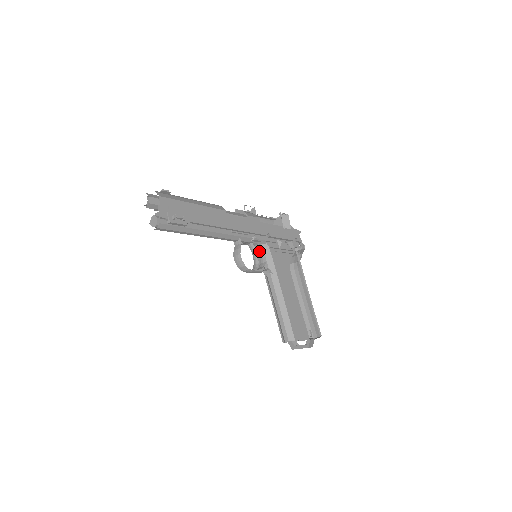
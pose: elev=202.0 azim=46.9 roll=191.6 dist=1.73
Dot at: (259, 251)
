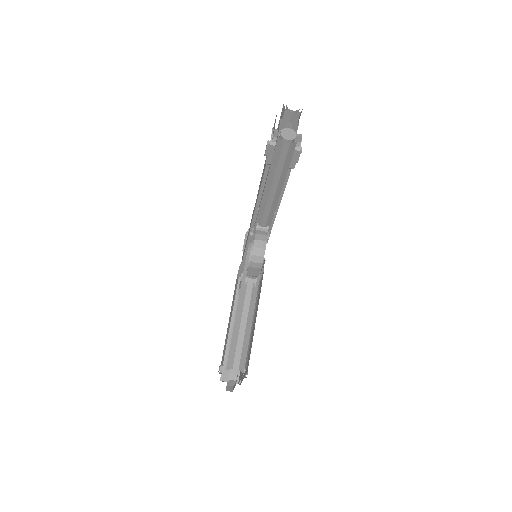
Dot at: occluded
